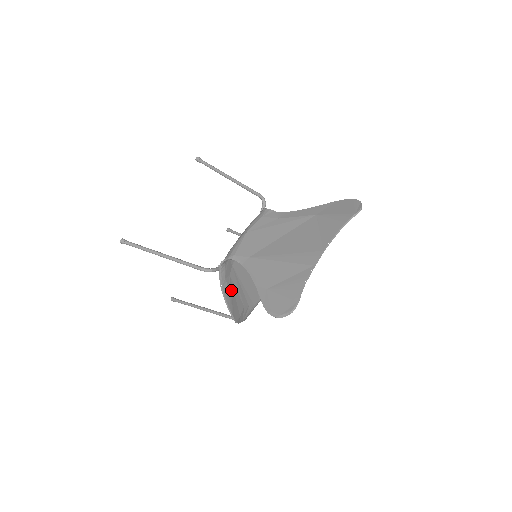
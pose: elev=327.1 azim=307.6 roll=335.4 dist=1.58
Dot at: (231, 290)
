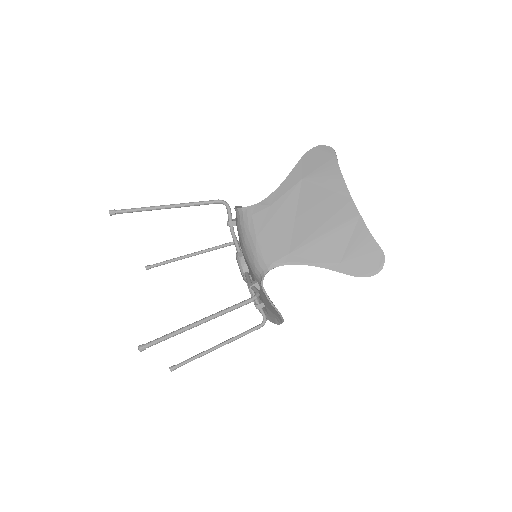
Dot at: (268, 300)
